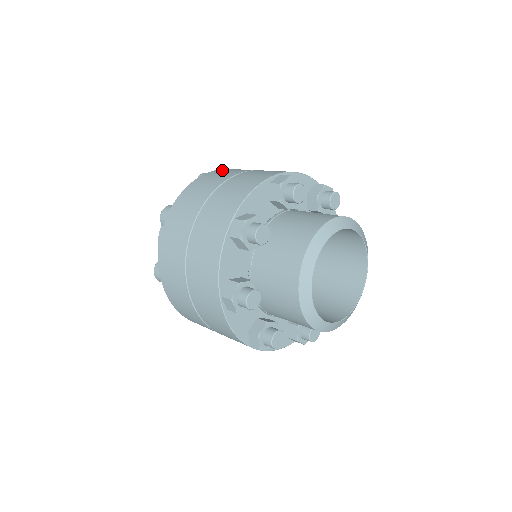
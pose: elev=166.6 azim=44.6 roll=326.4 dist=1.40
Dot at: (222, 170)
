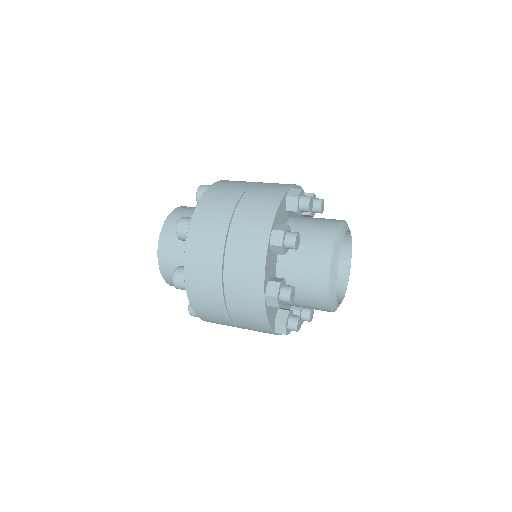
Dot at: occluded
